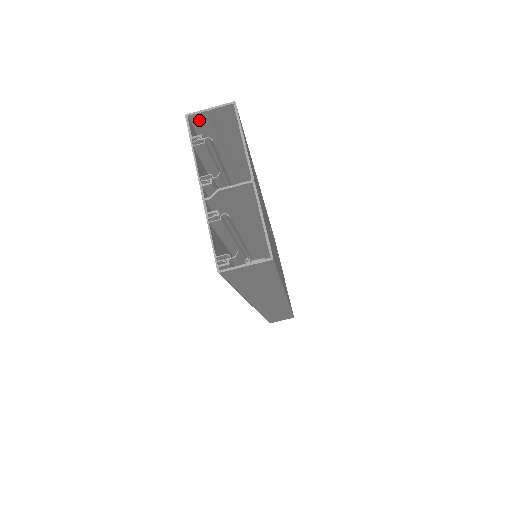
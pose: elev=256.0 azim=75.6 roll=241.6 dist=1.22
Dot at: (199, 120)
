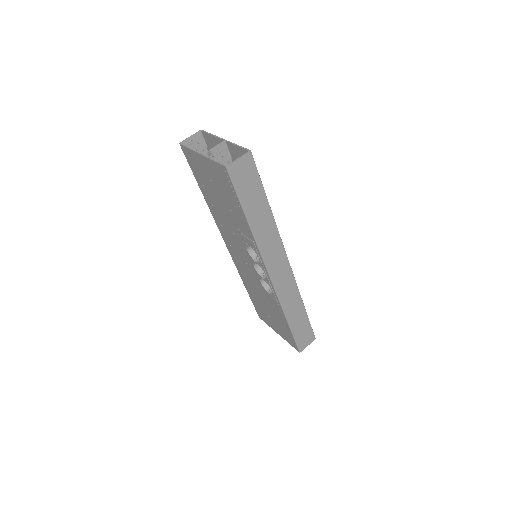
Dot at: occluded
